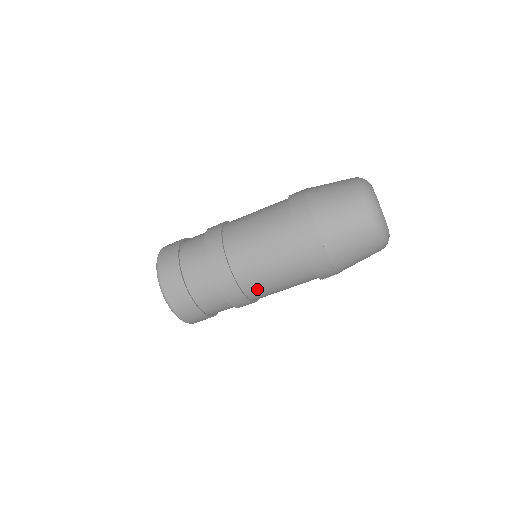
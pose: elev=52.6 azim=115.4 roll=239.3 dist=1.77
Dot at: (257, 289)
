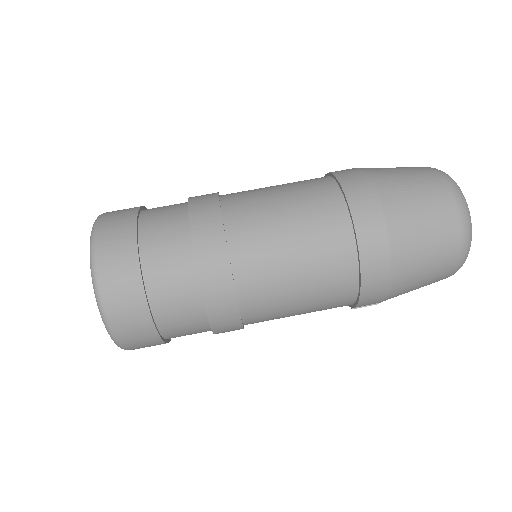
Dot at: (262, 303)
